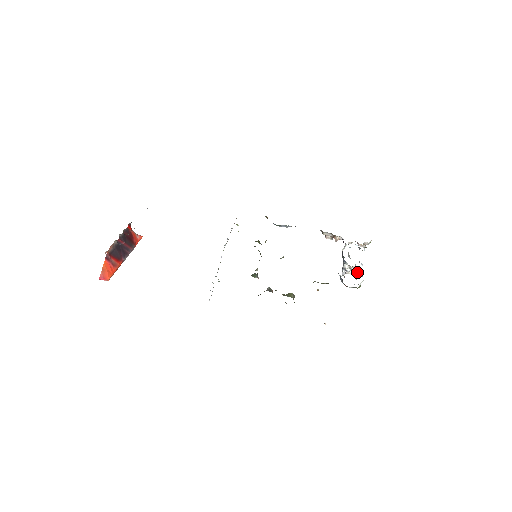
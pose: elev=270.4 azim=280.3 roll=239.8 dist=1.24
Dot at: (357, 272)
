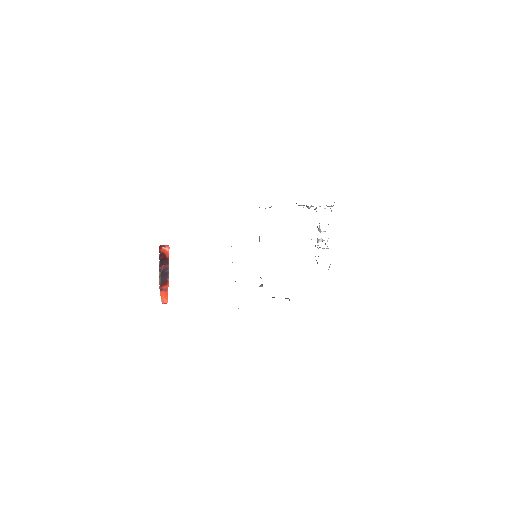
Dot at: (327, 241)
